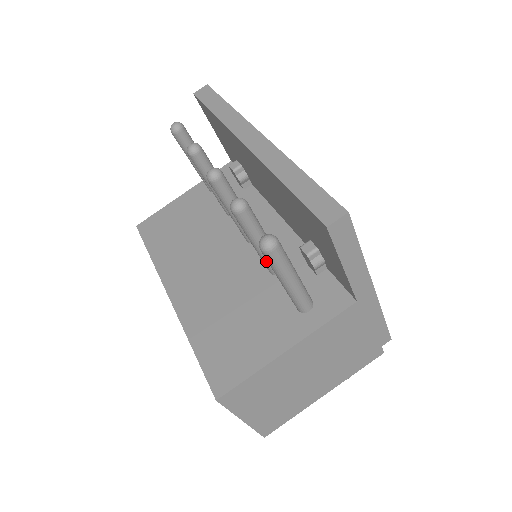
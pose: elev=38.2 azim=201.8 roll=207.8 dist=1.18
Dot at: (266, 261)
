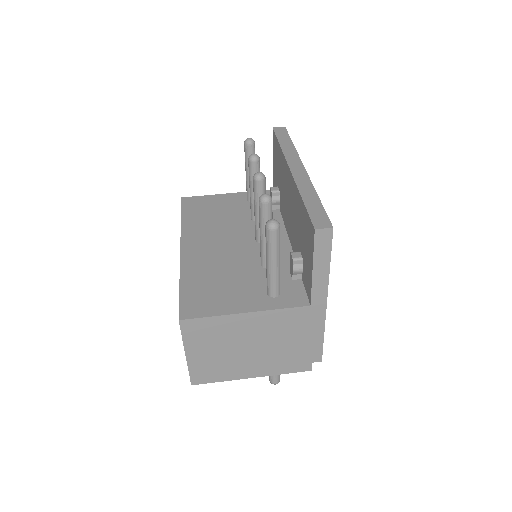
Dot at: (263, 252)
